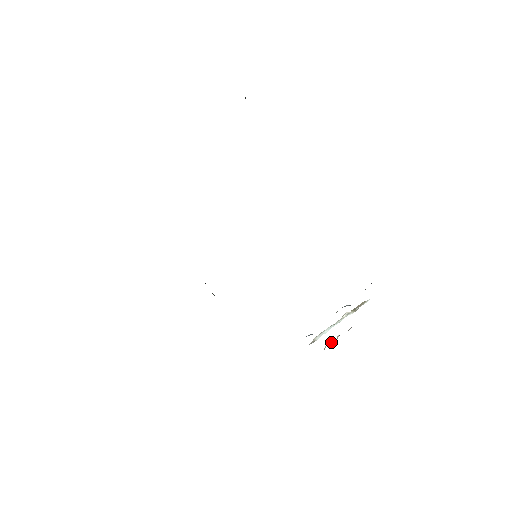
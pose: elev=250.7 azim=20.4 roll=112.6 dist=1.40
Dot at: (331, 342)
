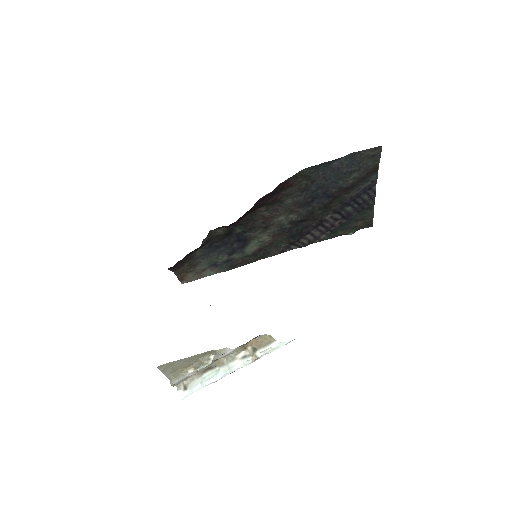
Dot at: (197, 368)
